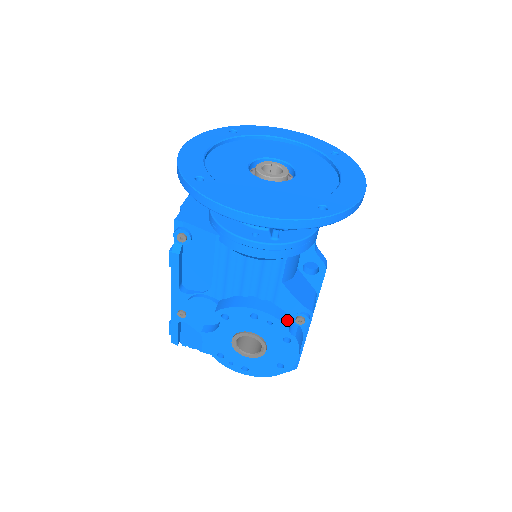
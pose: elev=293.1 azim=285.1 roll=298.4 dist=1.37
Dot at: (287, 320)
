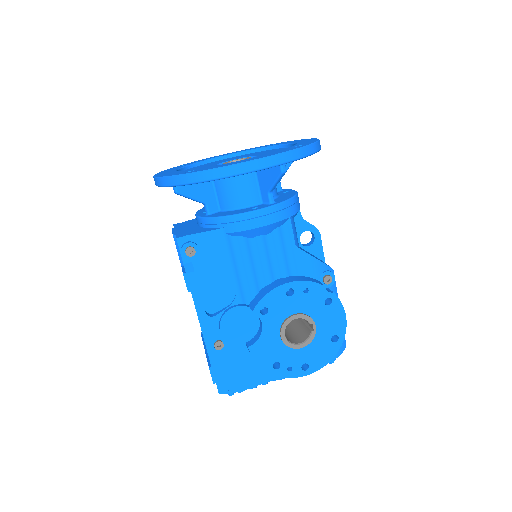
Dot at: (318, 282)
